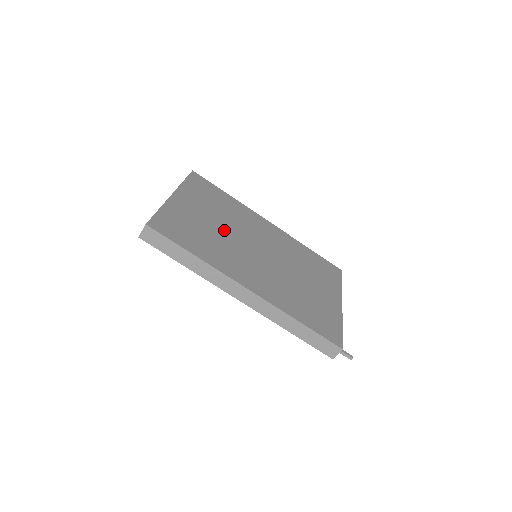
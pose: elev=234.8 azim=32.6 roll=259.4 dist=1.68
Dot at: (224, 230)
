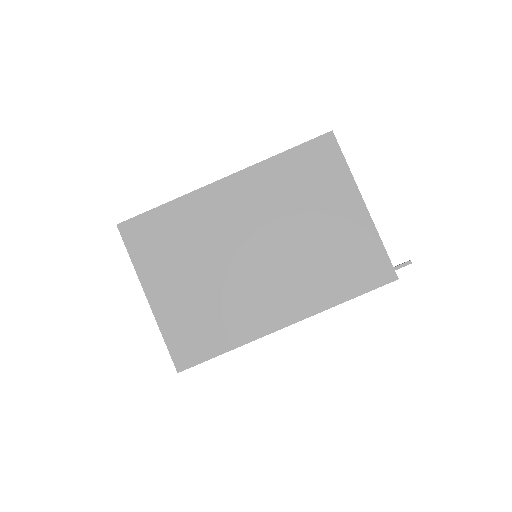
Dot at: (213, 276)
